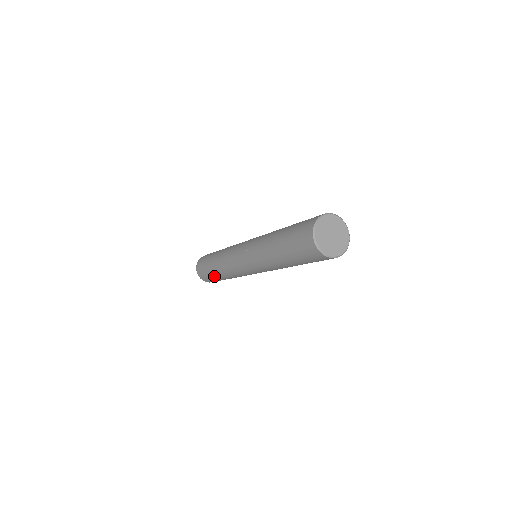
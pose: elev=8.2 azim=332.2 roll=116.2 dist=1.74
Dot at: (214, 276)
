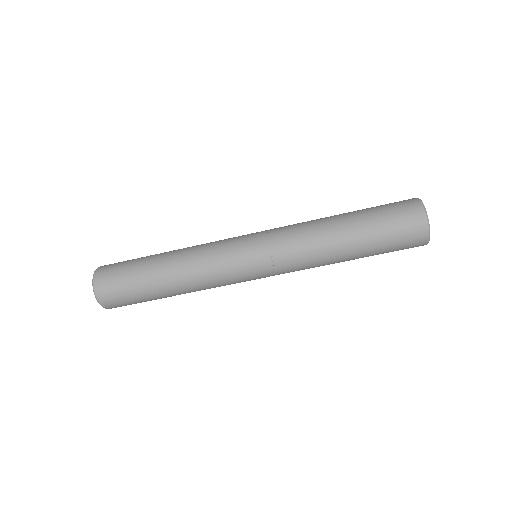
Dot at: (146, 282)
